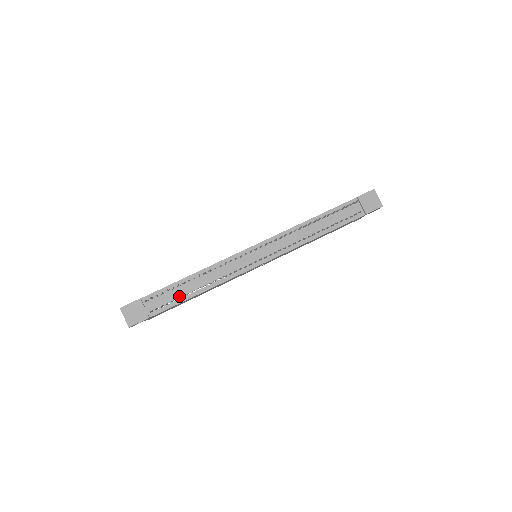
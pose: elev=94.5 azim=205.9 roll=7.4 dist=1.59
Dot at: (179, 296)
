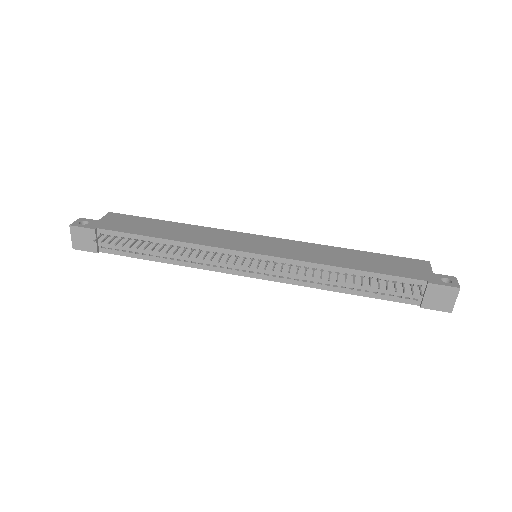
Dot at: (139, 251)
